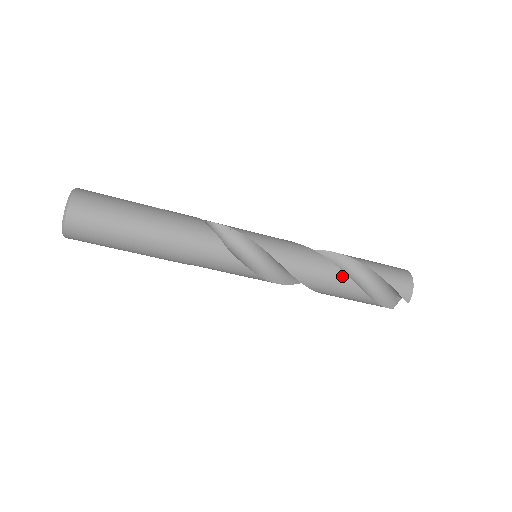
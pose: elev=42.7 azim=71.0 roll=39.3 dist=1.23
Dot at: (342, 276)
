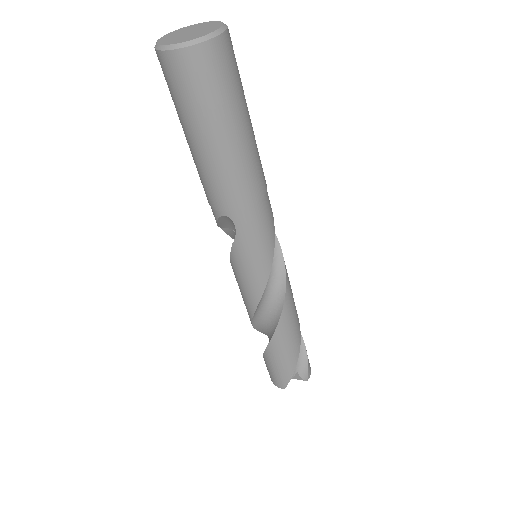
Dot at: (298, 321)
